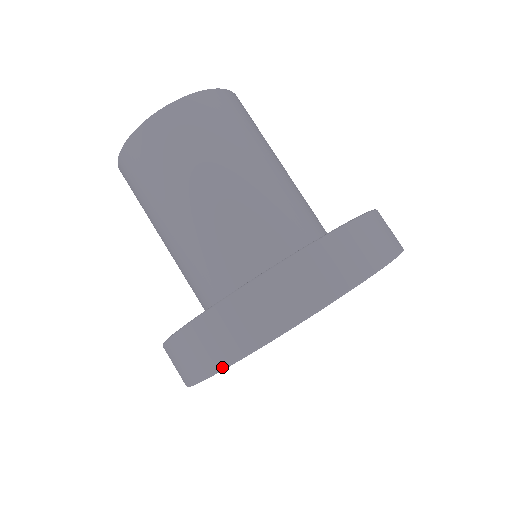
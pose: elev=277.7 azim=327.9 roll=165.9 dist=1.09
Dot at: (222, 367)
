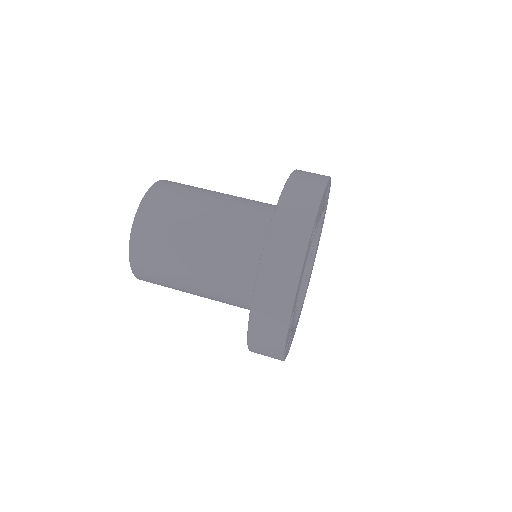
Dot at: (300, 266)
